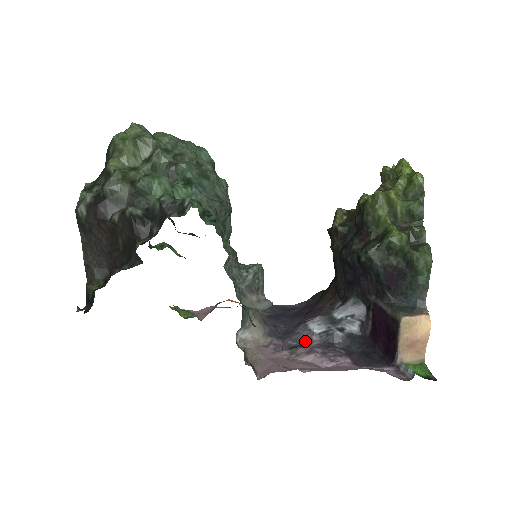
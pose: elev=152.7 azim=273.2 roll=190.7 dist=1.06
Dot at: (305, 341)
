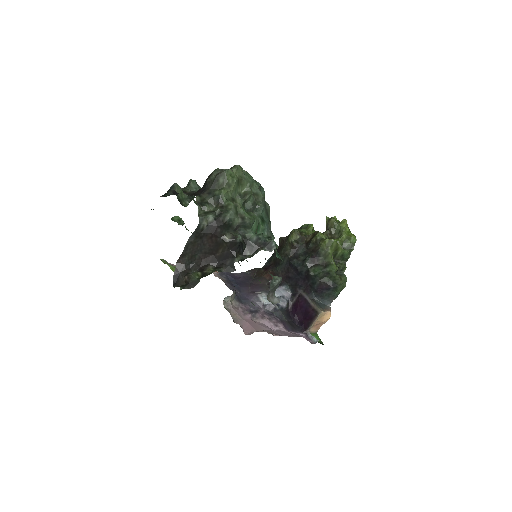
Dot at: (257, 308)
